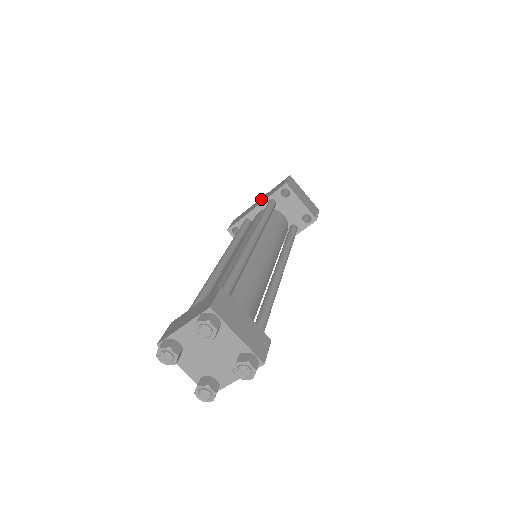
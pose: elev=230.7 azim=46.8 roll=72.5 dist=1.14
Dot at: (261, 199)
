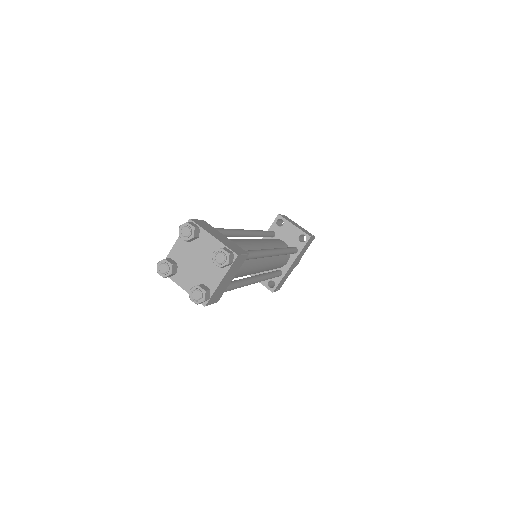
Dot at: occluded
